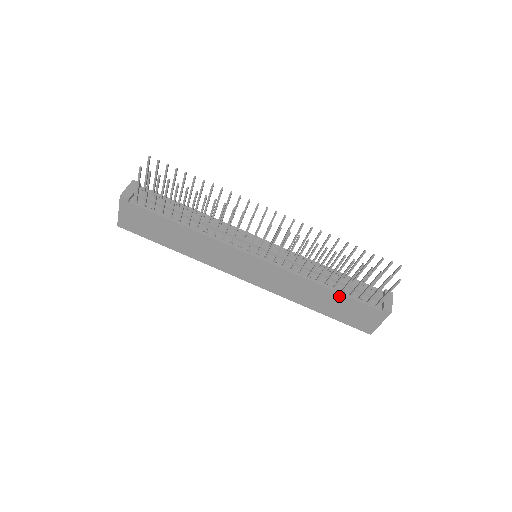
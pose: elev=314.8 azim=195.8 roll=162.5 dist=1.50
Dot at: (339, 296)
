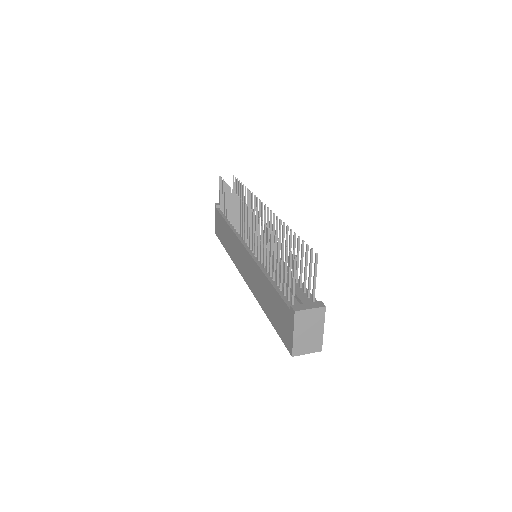
Dot at: (272, 289)
